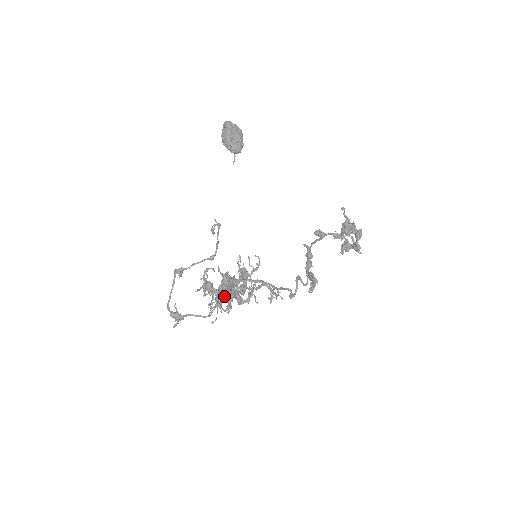
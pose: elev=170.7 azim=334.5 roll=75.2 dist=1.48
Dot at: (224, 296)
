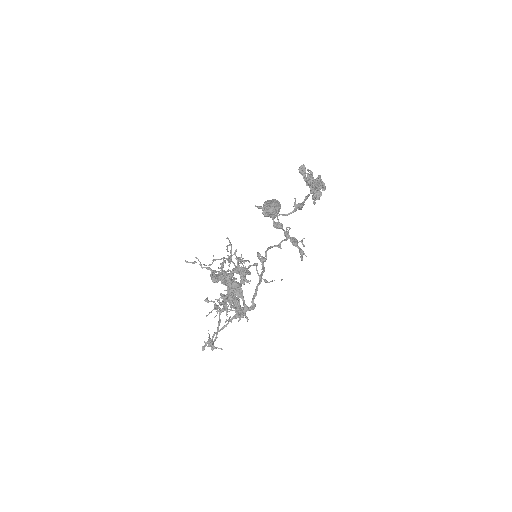
Dot at: (244, 309)
